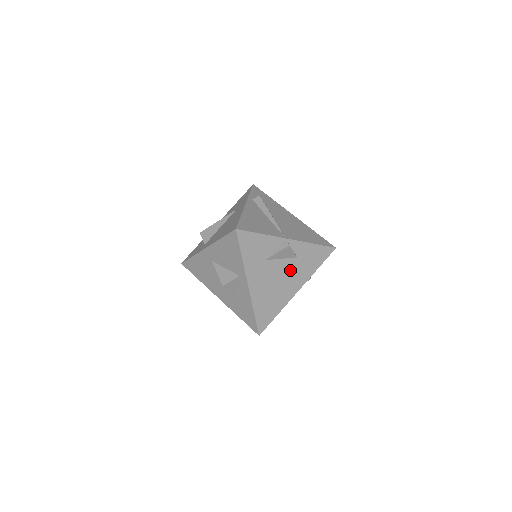
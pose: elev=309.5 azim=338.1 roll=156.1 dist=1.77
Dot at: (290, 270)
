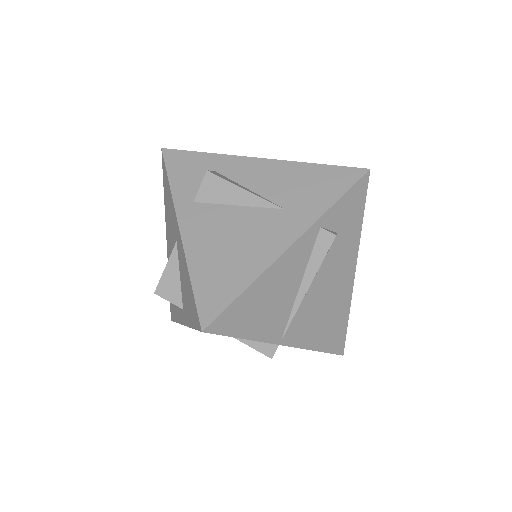
Dot at: occluded
